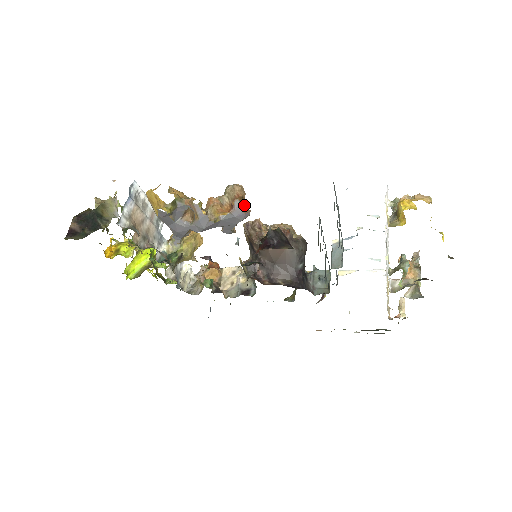
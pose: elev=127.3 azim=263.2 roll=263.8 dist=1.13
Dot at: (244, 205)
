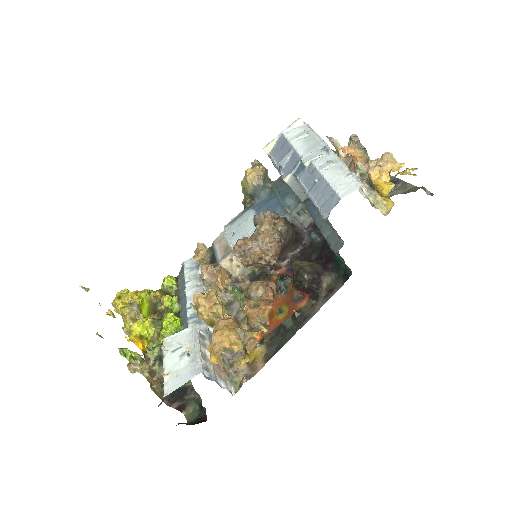
Dot at: (273, 292)
